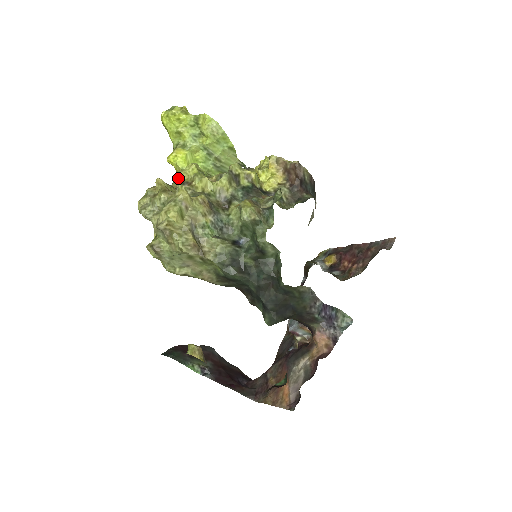
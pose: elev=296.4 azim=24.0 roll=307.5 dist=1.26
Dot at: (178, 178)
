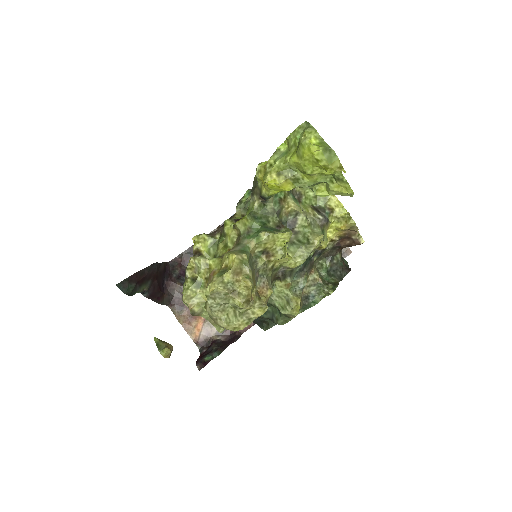
Dot at: (263, 243)
